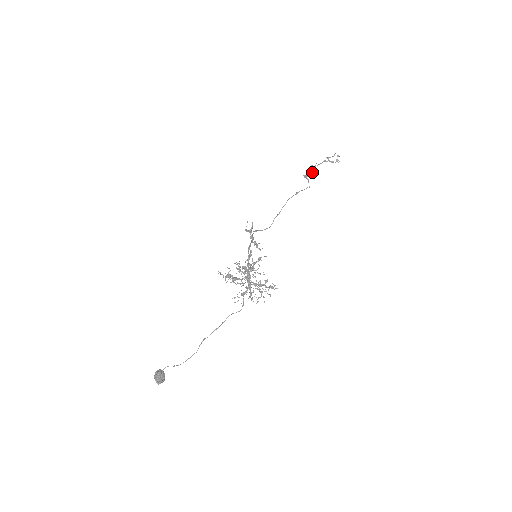
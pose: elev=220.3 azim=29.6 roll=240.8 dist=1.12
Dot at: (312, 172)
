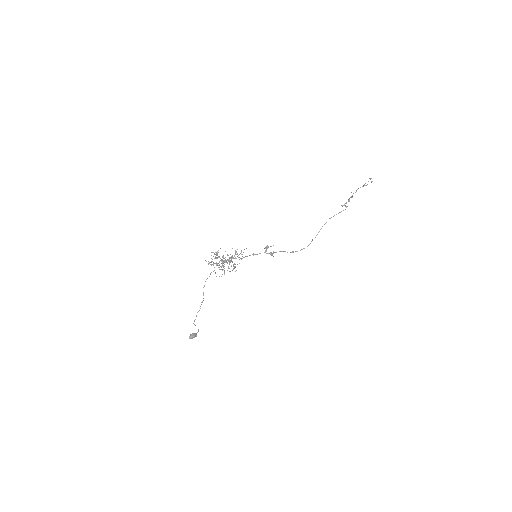
Dot at: (349, 200)
